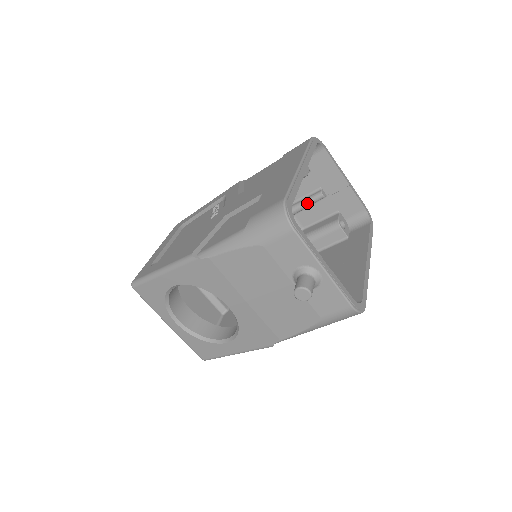
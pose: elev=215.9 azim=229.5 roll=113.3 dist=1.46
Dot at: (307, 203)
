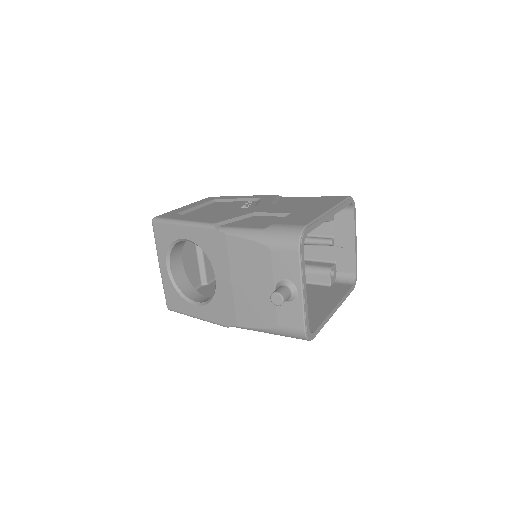
Dot at: (317, 242)
